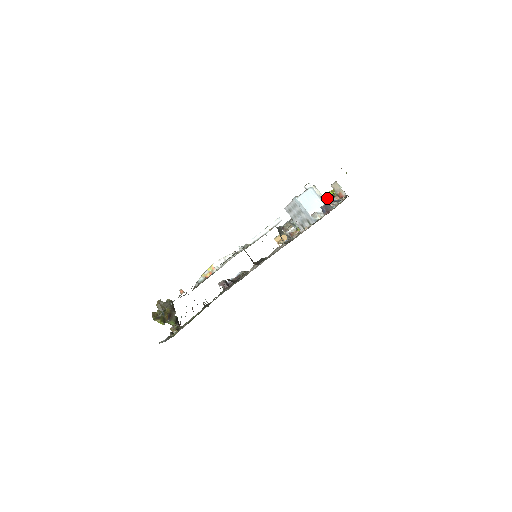
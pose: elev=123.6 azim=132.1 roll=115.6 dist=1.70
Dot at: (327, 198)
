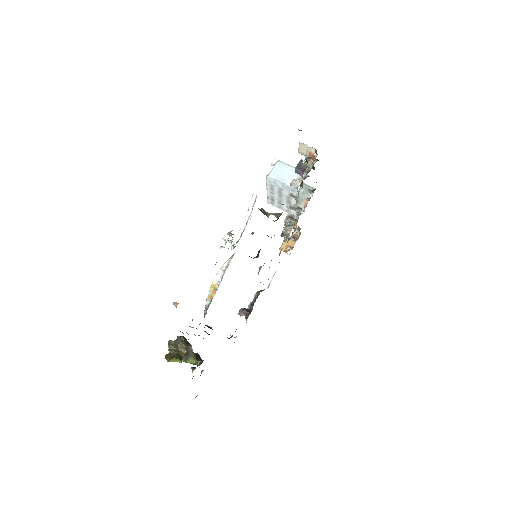
Dot at: occluded
